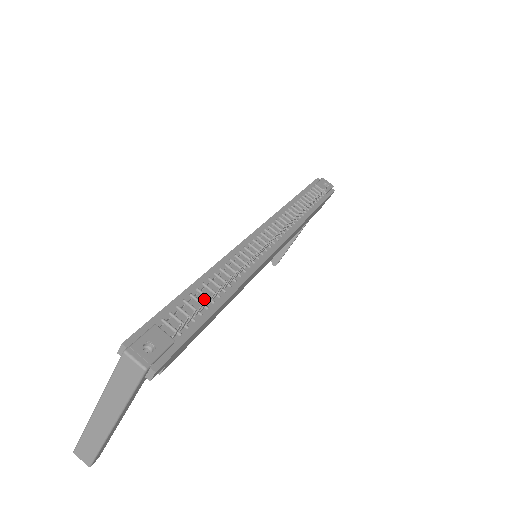
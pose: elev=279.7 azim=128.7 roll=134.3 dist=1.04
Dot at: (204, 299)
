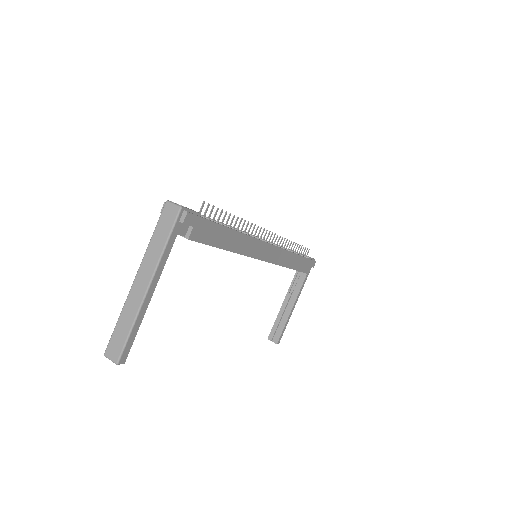
Dot at: occluded
